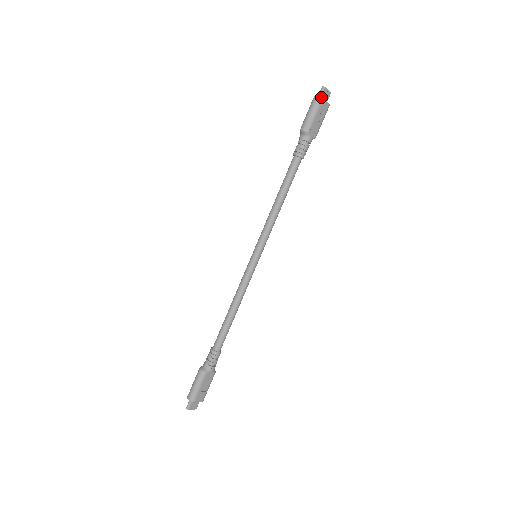
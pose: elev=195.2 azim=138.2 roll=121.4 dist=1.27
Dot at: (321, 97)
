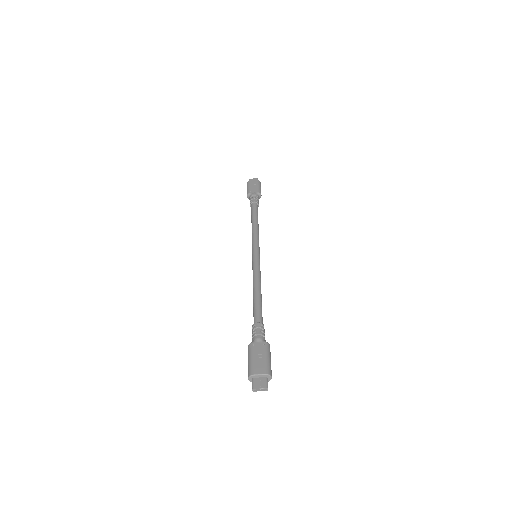
Dot at: (248, 181)
